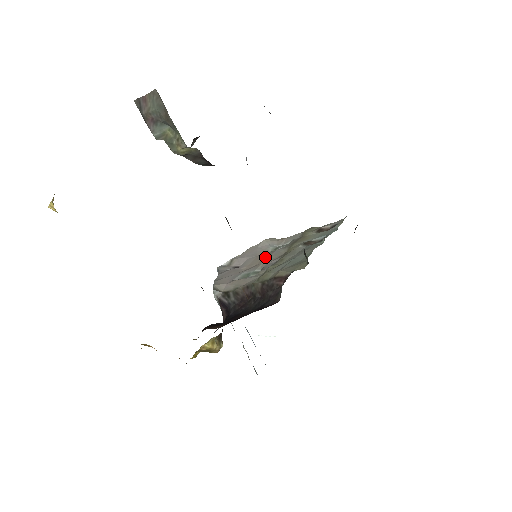
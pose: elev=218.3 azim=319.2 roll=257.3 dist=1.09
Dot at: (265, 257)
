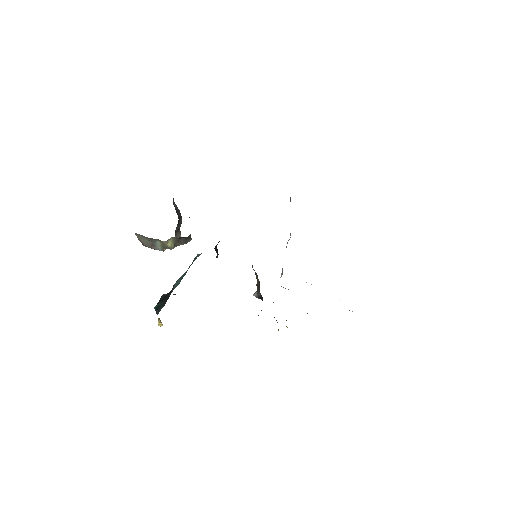
Dot at: occluded
